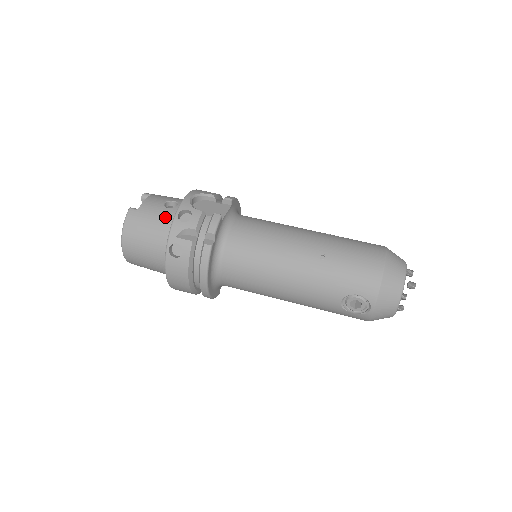
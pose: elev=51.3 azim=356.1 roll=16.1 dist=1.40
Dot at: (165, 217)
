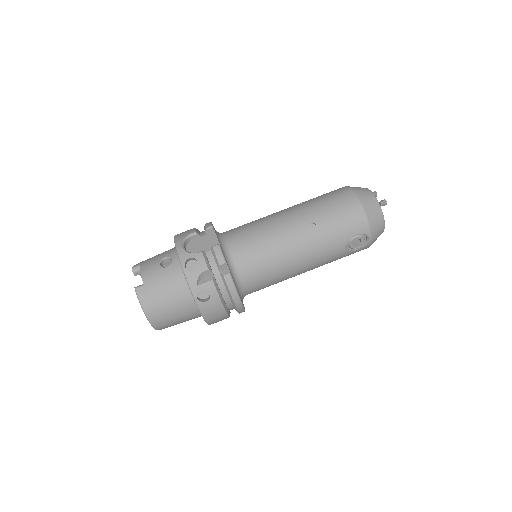
Dot at: (172, 276)
